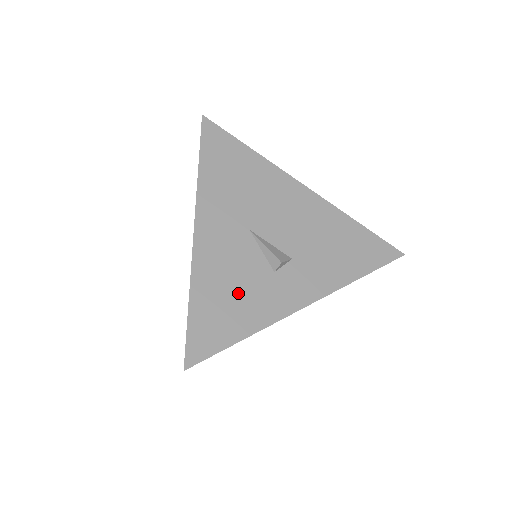
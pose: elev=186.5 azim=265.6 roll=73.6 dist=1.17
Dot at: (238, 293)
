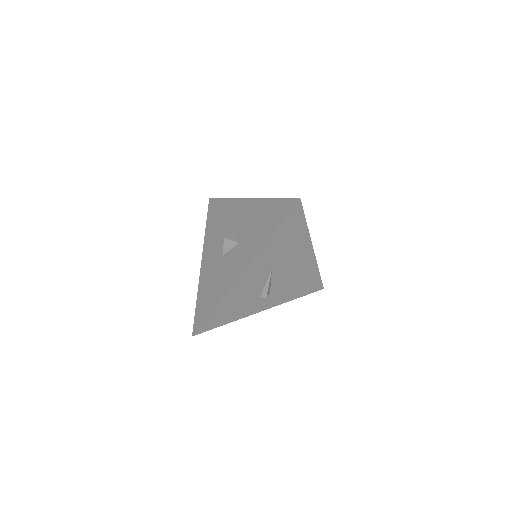
Dot at: occluded
